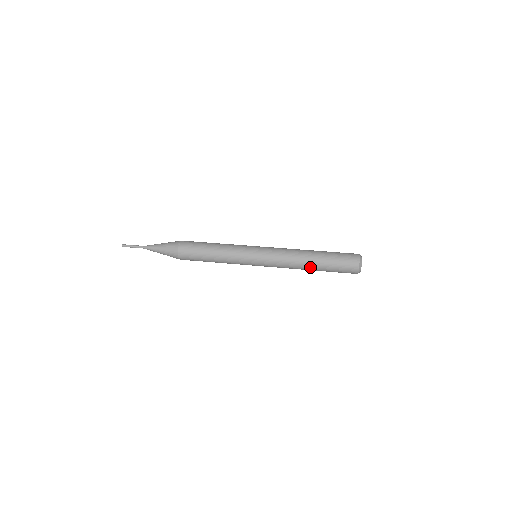
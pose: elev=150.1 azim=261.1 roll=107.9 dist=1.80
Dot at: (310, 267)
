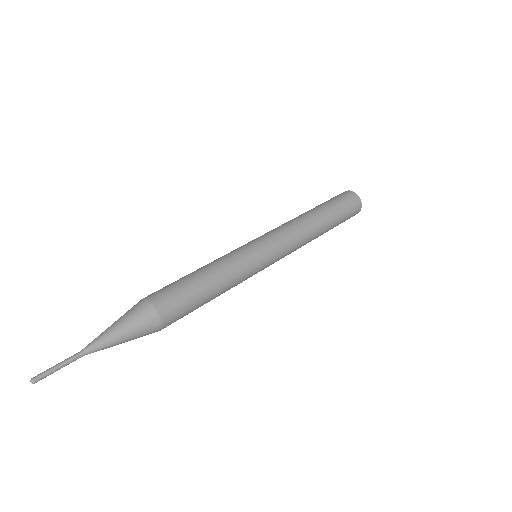
Dot at: (321, 223)
